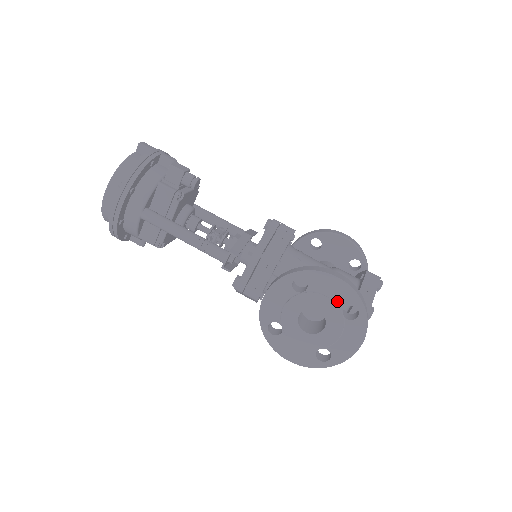
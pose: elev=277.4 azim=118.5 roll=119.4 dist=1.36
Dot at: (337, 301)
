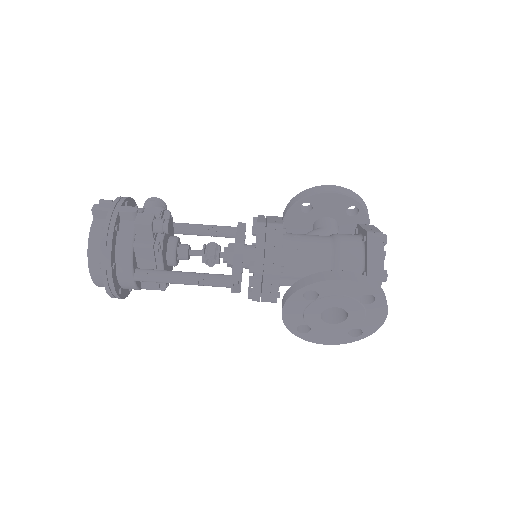
Dot at: (351, 296)
